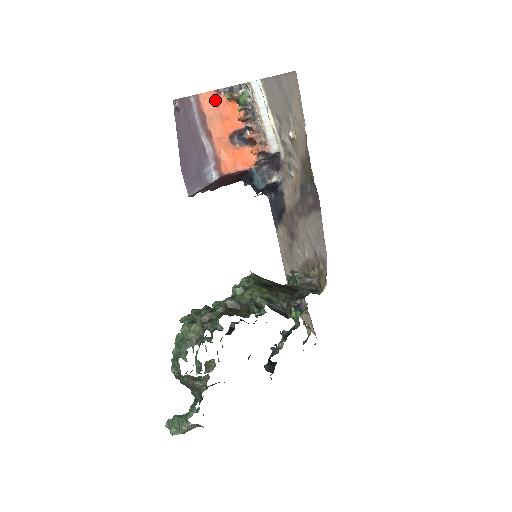
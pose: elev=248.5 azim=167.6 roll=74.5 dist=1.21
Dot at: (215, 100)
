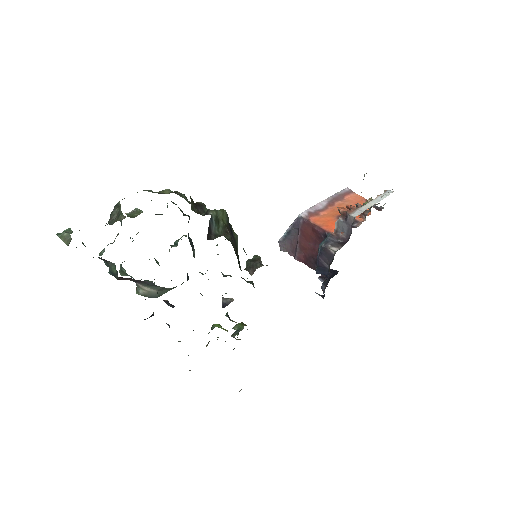
Dot at: (359, 201)
